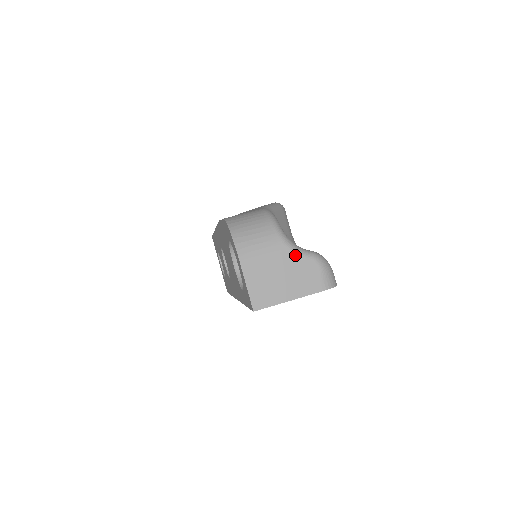
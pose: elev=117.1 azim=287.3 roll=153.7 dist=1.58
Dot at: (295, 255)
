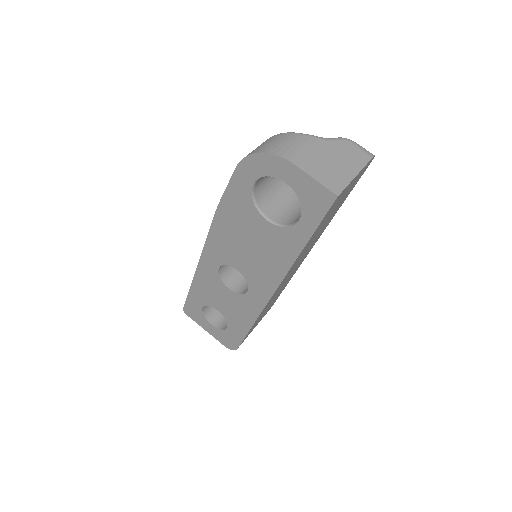
Dot at: (328, 141)
